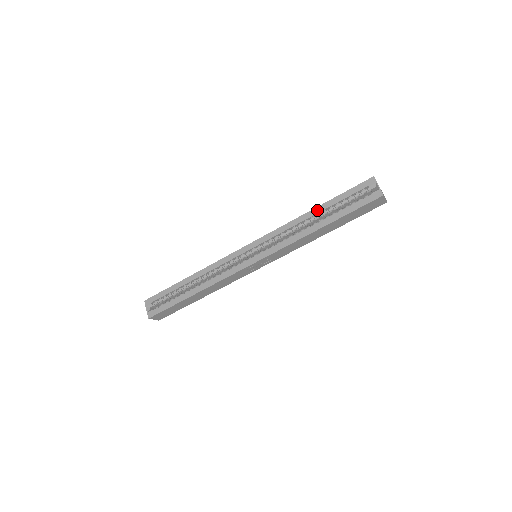
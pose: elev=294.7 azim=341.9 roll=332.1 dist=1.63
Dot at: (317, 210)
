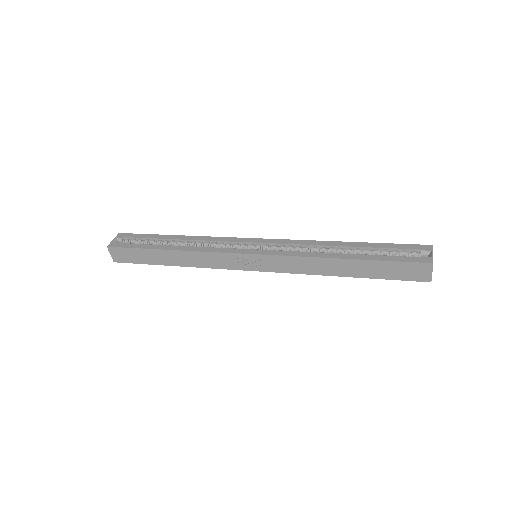
Dot at: (351, 244)
